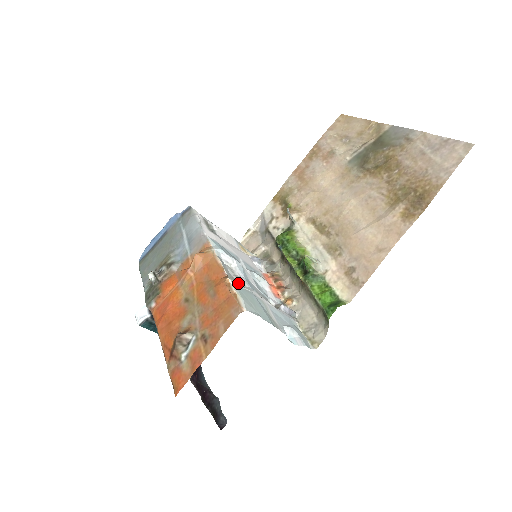
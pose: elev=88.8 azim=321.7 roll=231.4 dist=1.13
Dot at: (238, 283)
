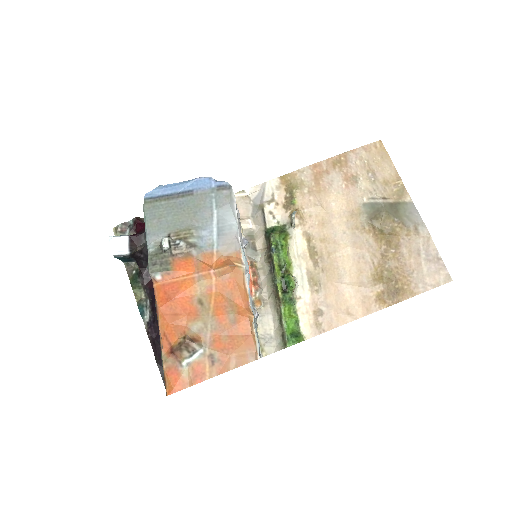
Dot at: occluded
